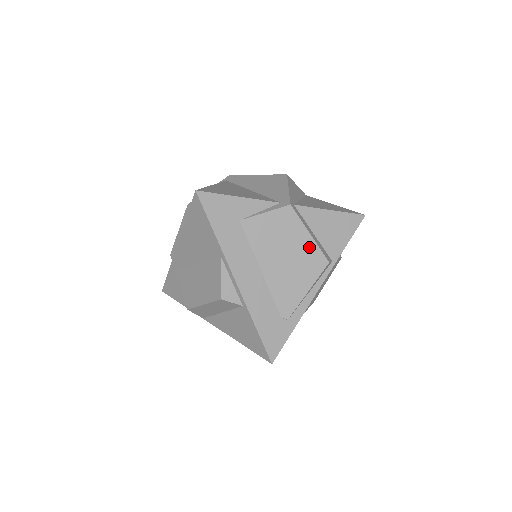
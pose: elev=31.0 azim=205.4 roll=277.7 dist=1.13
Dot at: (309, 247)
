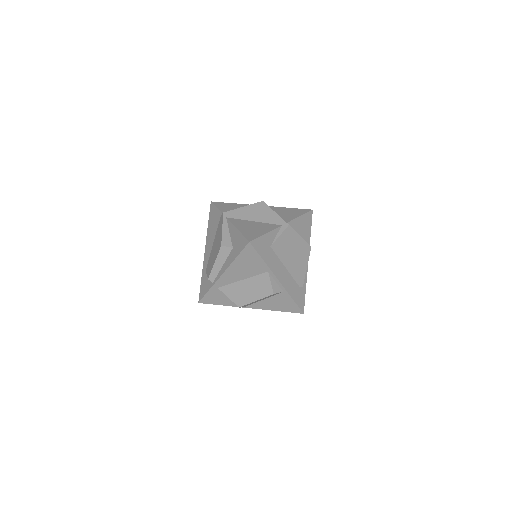
Dot at: (302, 243)
